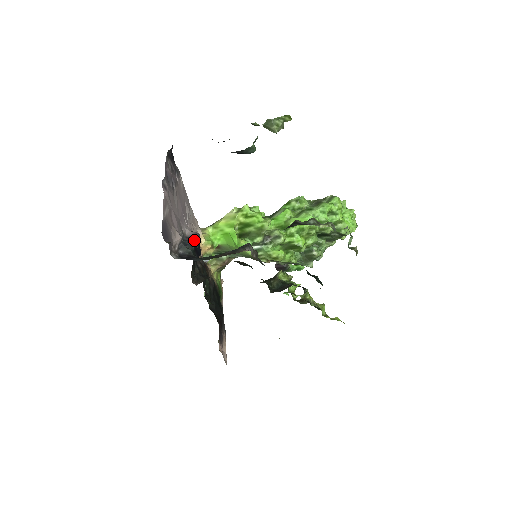
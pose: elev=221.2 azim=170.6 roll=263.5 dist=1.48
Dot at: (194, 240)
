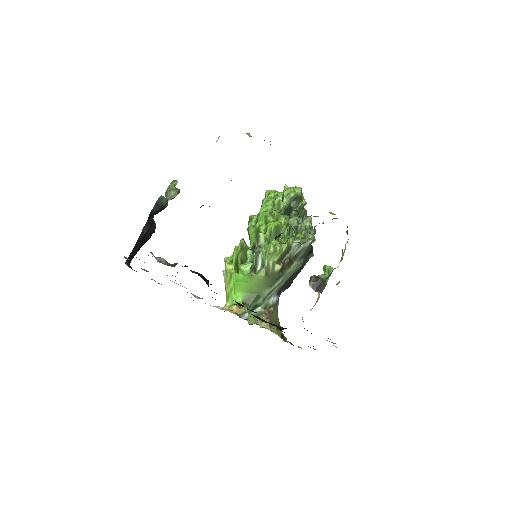
Dot at: occluded
